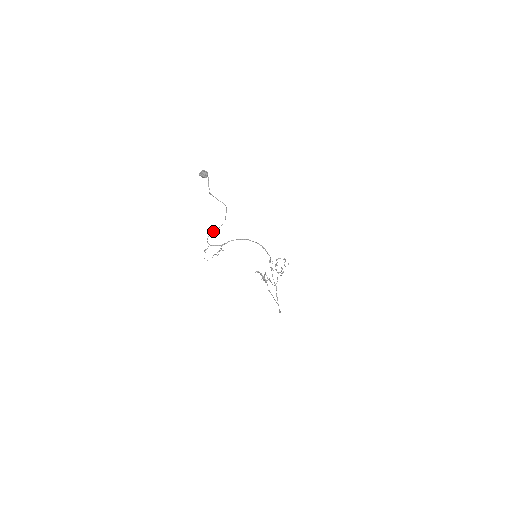
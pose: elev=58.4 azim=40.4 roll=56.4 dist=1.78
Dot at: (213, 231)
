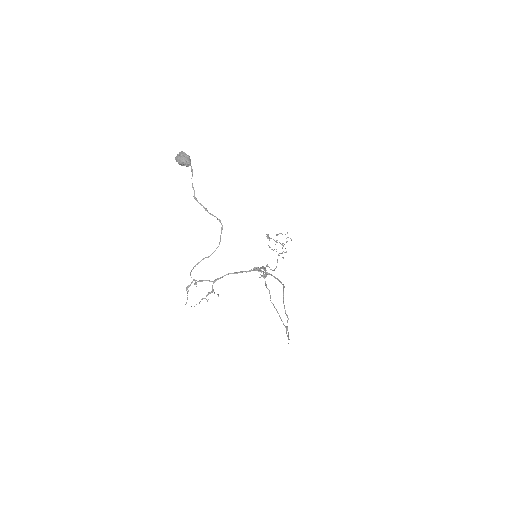
Dot at: (200, 261)
